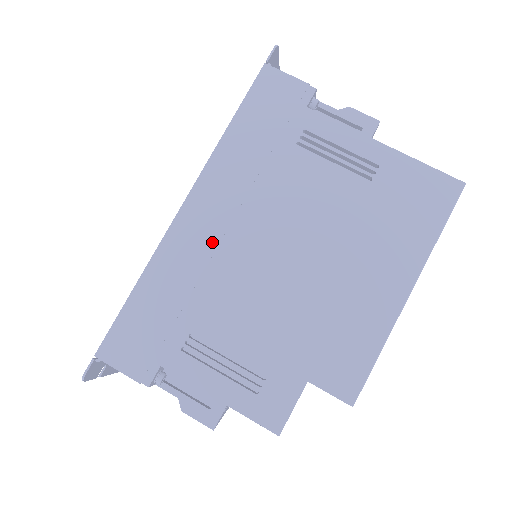
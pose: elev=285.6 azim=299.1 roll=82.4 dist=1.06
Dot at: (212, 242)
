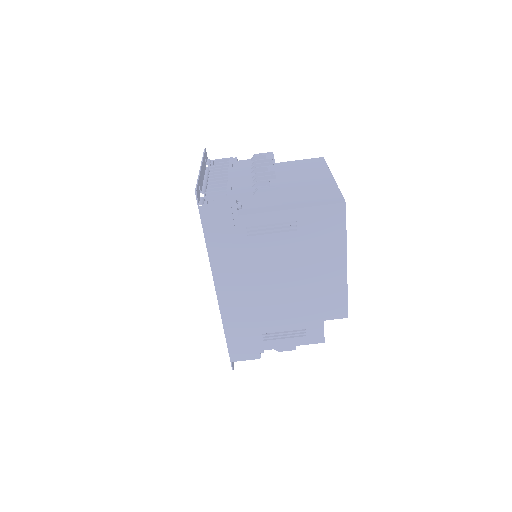
Dot at: (243, 299)
